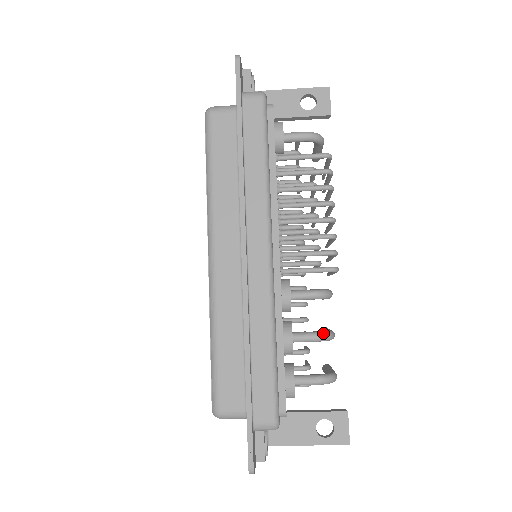
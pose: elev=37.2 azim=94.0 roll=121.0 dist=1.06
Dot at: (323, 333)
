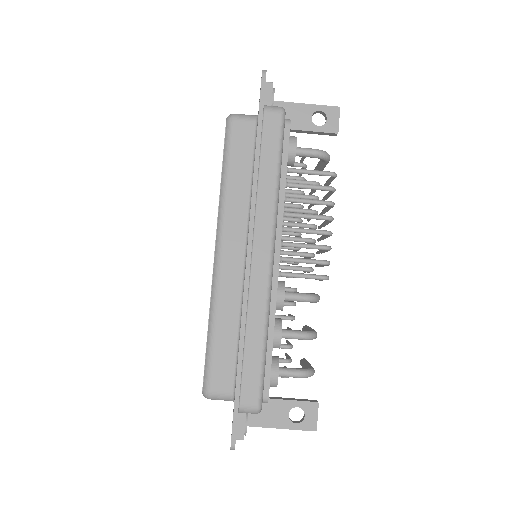
Dot at: (308, 333)
